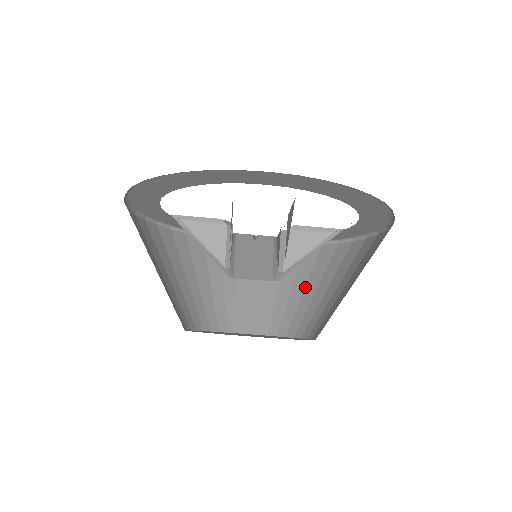
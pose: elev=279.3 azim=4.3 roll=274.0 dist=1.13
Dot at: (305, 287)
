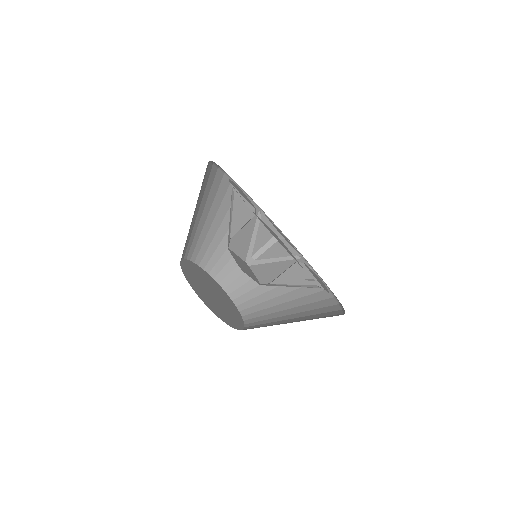
Dot at: (293, 318)
